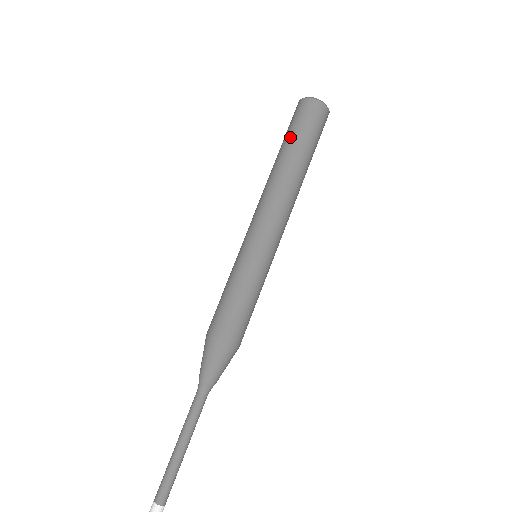
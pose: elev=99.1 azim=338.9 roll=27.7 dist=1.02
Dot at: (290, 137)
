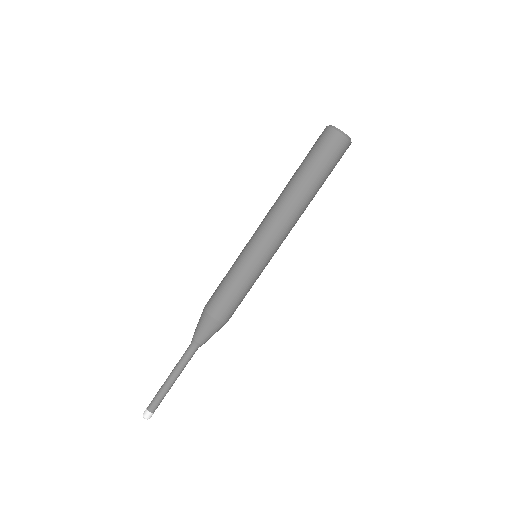
Dot at: (306, 161)
